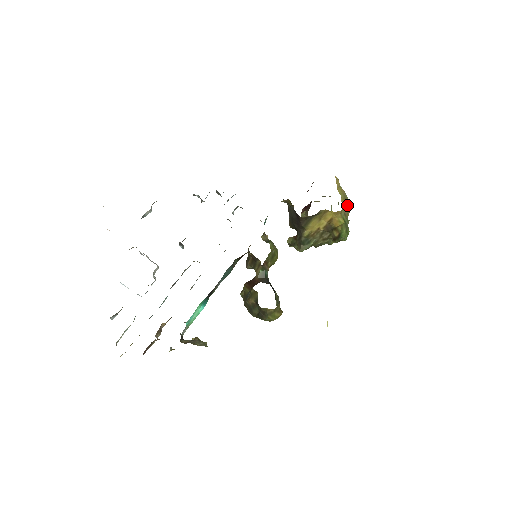
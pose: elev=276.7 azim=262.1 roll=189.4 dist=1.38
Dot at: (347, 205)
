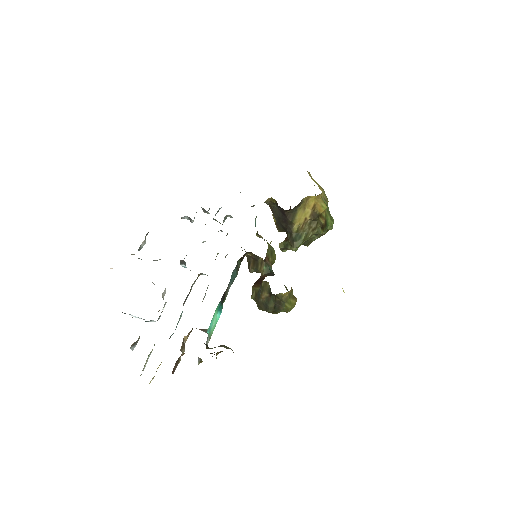
Dot at: (324, 194)
